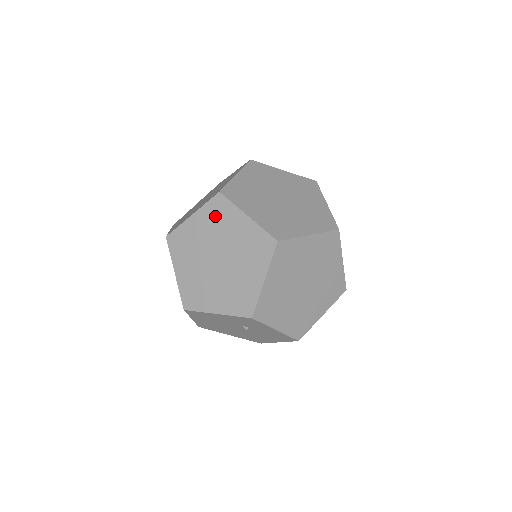
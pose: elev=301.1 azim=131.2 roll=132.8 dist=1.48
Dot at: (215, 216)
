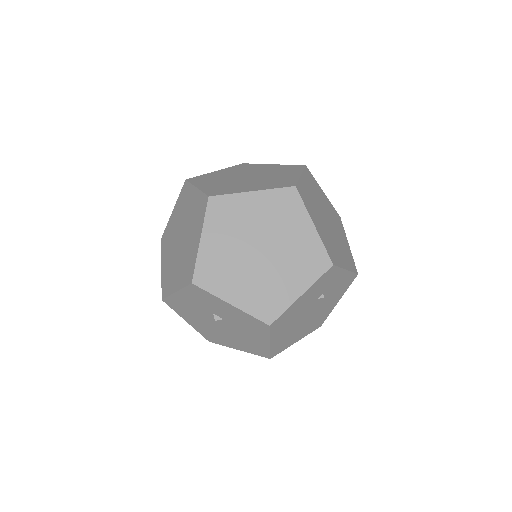
Dot at: (223, 219)
